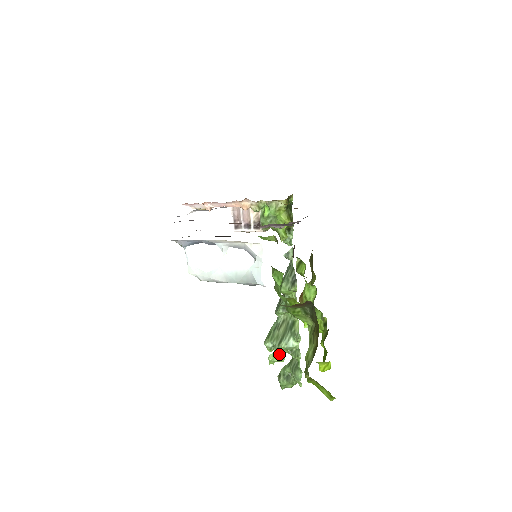
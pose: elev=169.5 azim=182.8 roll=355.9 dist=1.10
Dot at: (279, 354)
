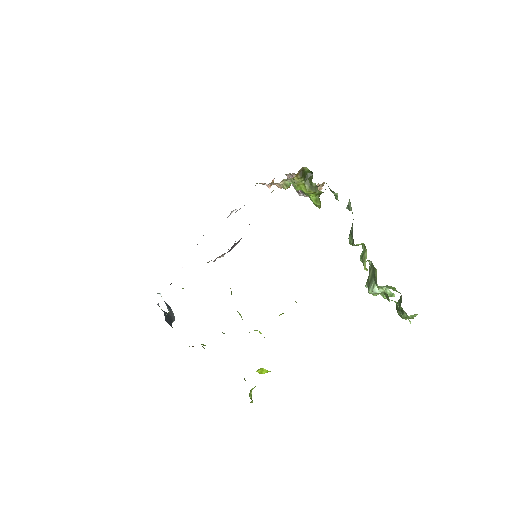
Dot at: (387, 292)
